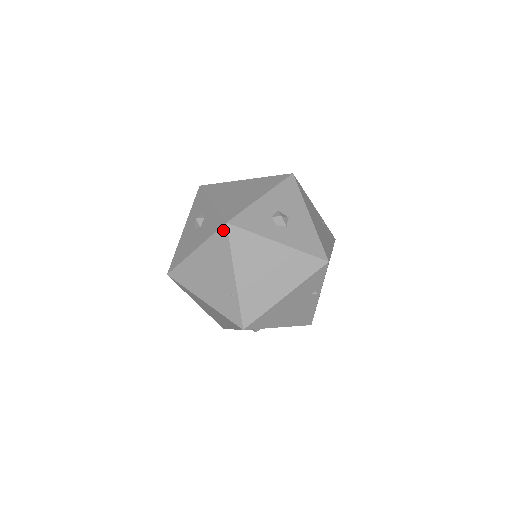
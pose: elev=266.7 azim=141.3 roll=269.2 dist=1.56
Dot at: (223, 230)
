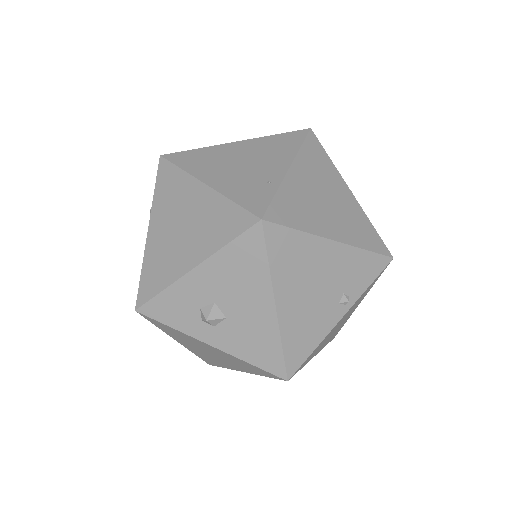
Dot at: (301, 132)
